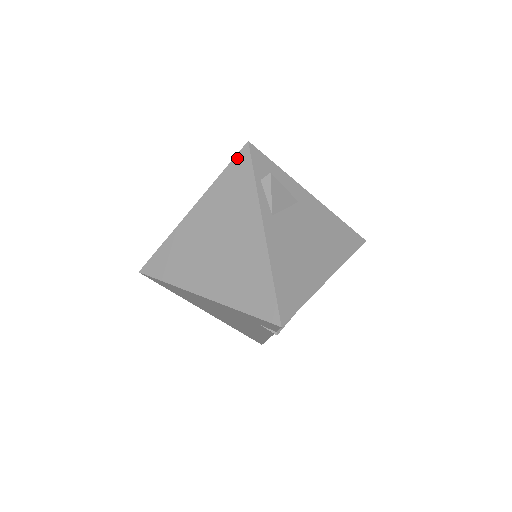
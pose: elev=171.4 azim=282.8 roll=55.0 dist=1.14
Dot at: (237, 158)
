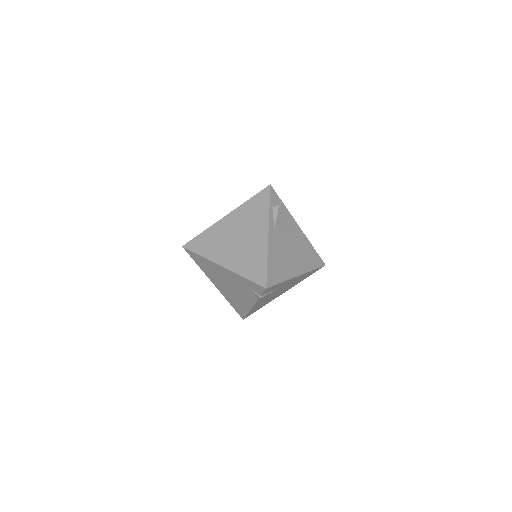
Dot at: (261, 192)
